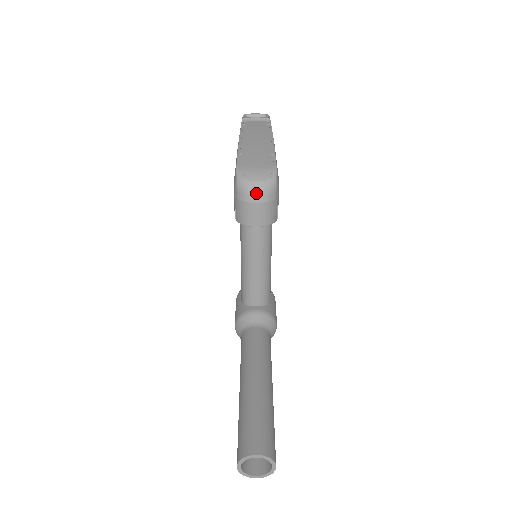
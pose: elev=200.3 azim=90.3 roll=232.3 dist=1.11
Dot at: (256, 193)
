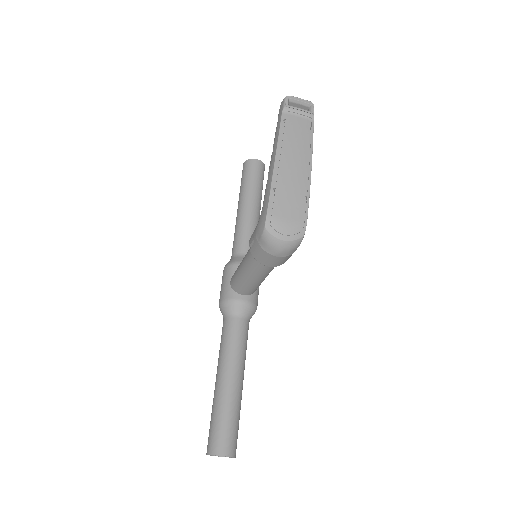
Dot at: (279, 250)
